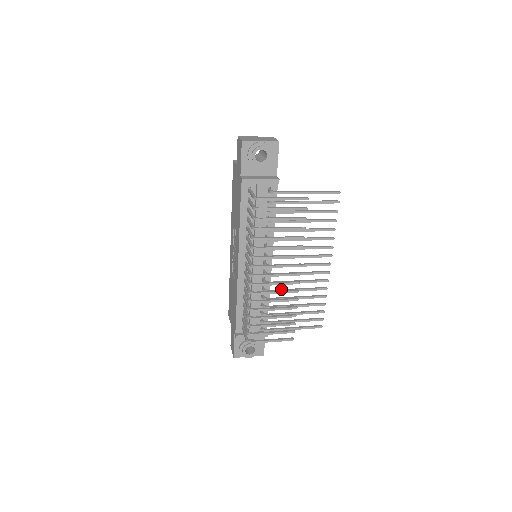
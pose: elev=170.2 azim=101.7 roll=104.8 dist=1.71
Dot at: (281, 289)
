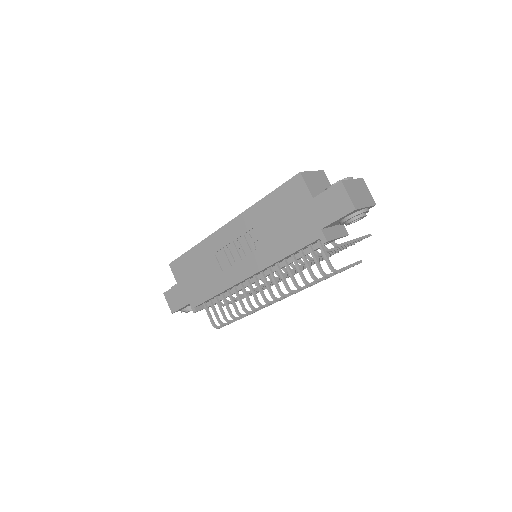
Dot at: occluded
